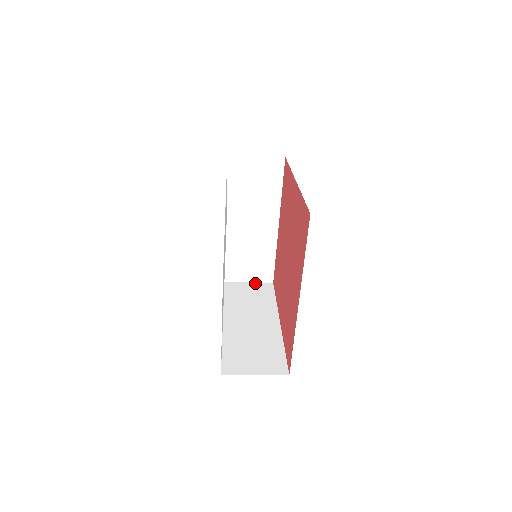
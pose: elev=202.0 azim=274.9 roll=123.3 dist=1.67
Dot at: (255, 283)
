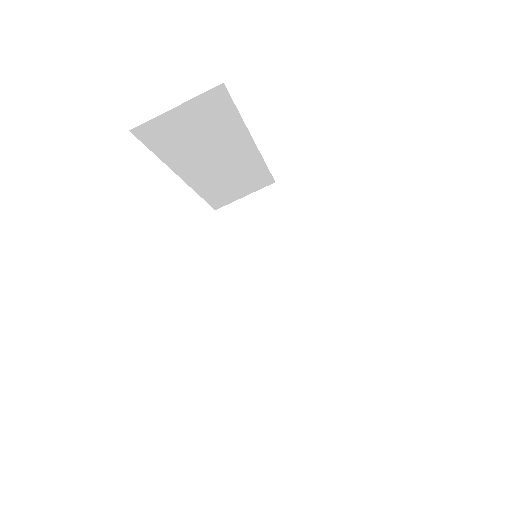
Dot at: occluded
